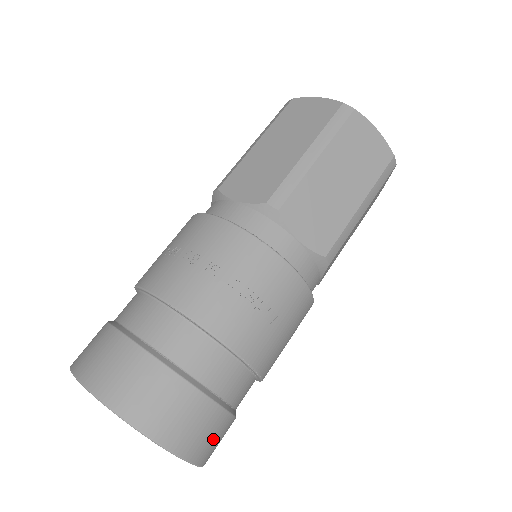
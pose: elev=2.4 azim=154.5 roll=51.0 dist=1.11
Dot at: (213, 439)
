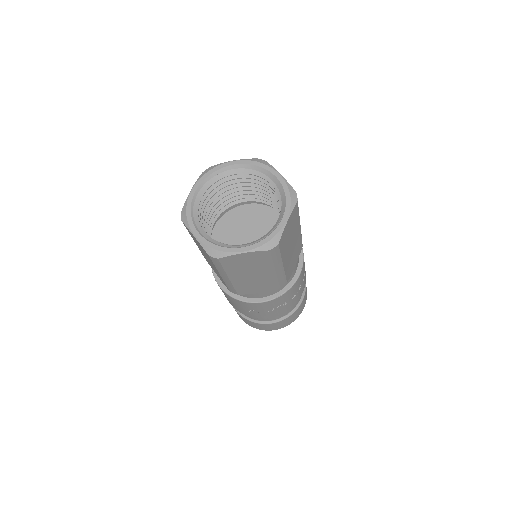
Dot at: occluded
